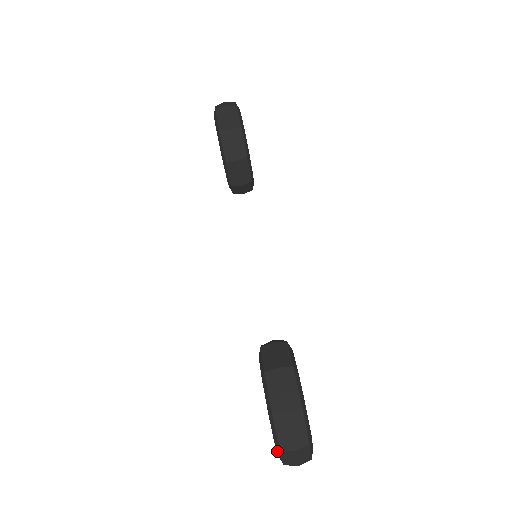
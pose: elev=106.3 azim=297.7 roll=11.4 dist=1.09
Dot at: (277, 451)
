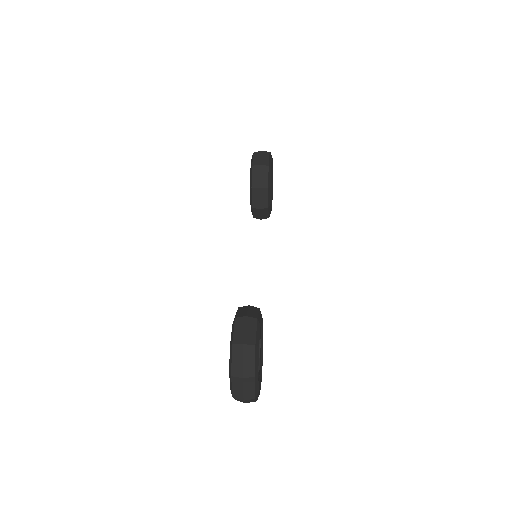
Dot at: (230, 383)
